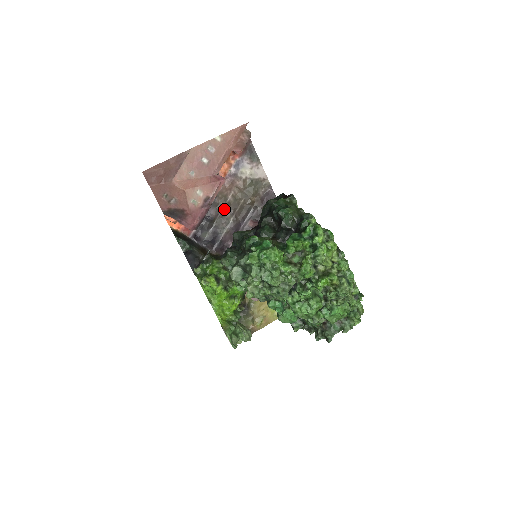
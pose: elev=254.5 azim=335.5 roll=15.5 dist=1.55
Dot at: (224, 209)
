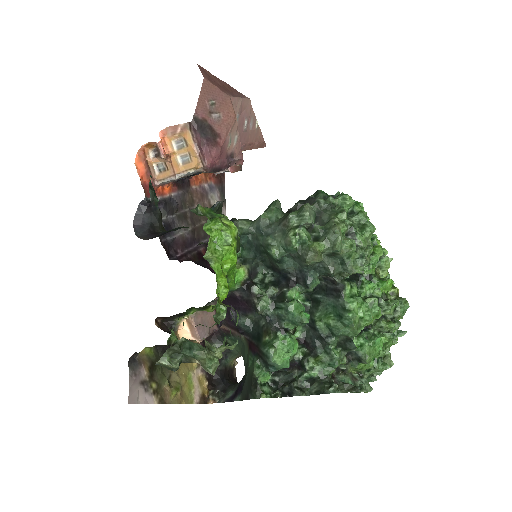
Dot at: (188, 211)
